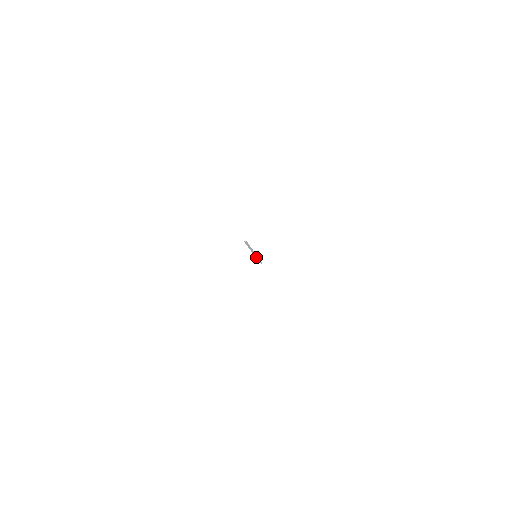
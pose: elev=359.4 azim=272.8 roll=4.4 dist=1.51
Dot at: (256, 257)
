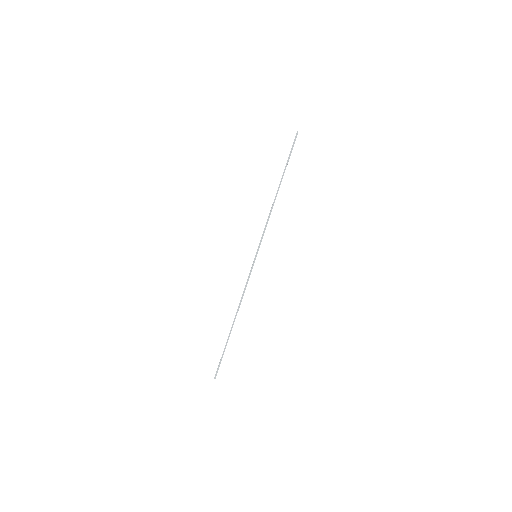
Dot at: (251, 270)
